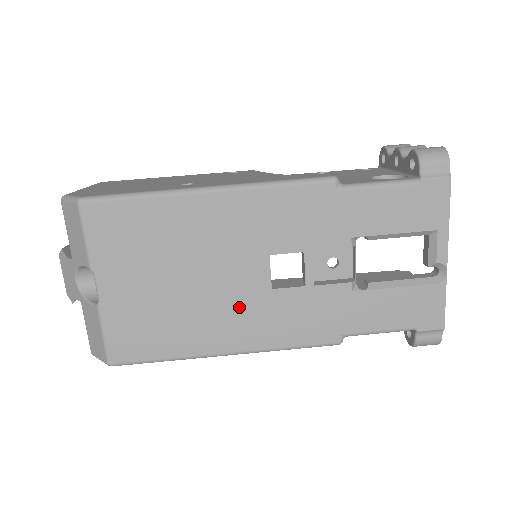
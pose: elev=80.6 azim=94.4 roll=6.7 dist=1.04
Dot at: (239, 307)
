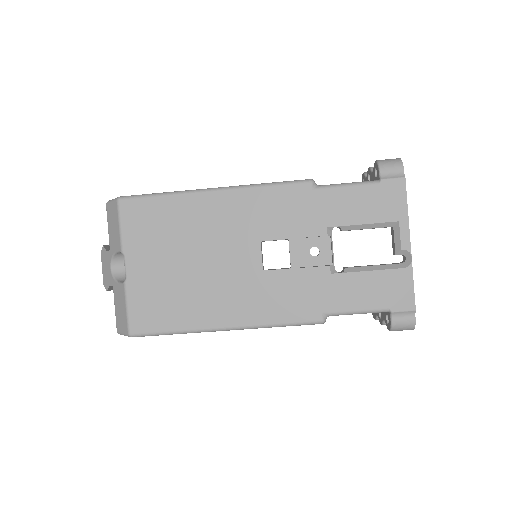
Dot at: (236, 286)
